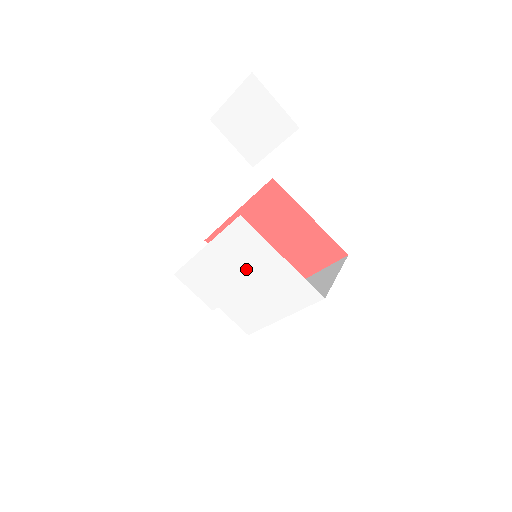
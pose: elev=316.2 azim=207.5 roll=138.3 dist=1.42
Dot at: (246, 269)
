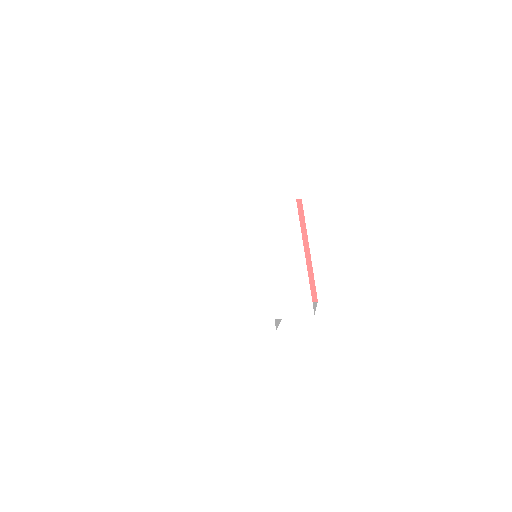
Dot at: (248, 251)
